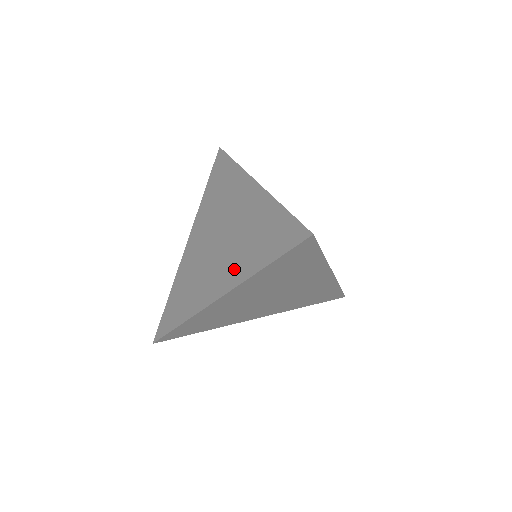
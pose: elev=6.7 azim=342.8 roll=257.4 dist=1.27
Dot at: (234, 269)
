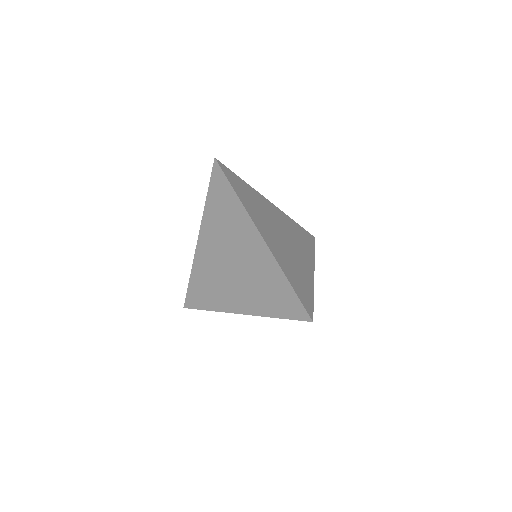
Dot at: occluded
